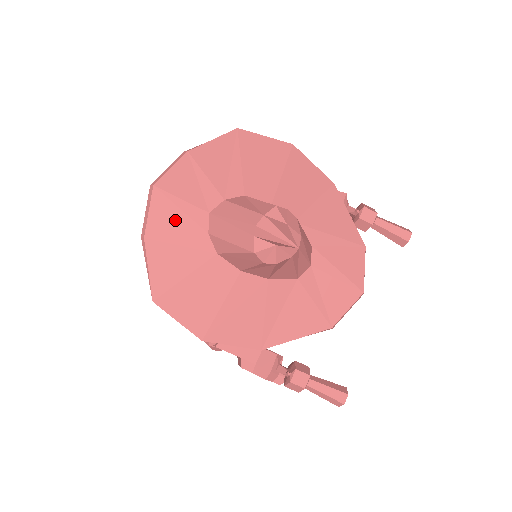
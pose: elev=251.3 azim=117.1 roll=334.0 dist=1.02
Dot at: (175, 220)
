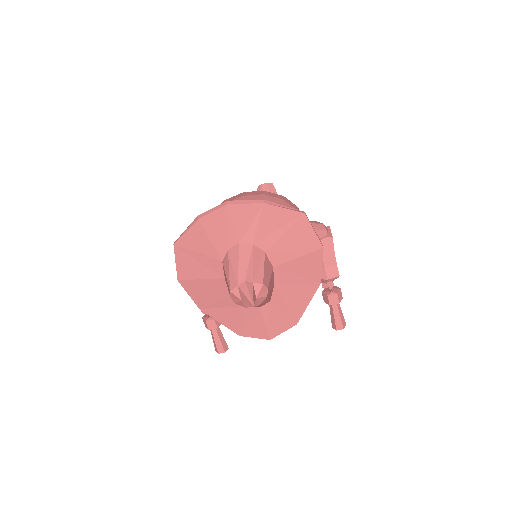
Dot at: (220, 228)
